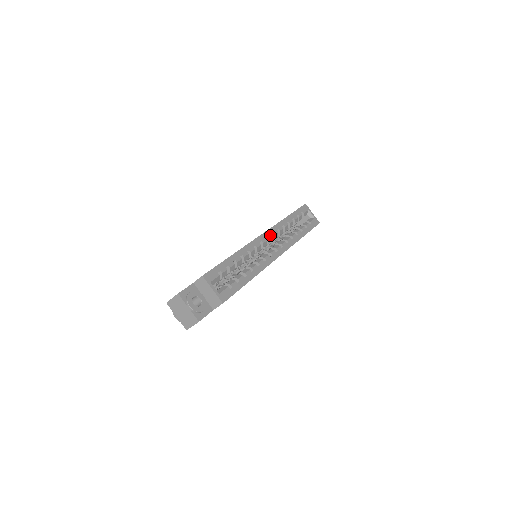
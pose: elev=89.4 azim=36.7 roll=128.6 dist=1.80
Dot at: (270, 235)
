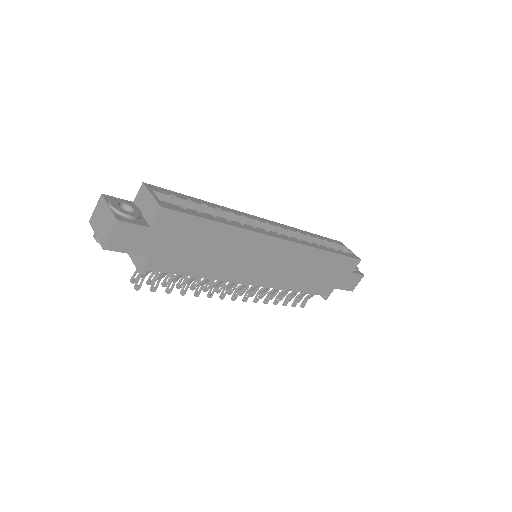
Dot at: (274, 224)
